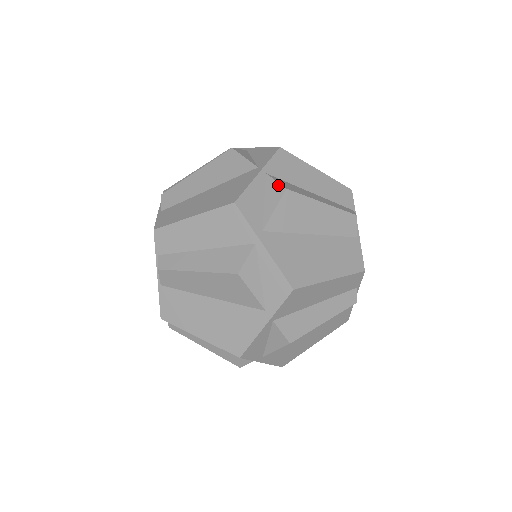
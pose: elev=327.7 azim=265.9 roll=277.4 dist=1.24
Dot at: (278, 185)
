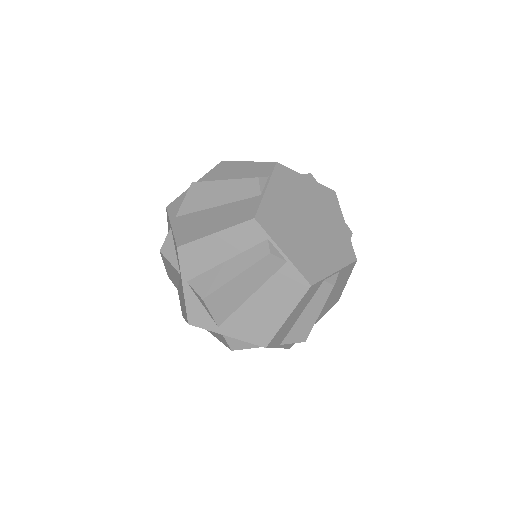
Dot at: occluded
